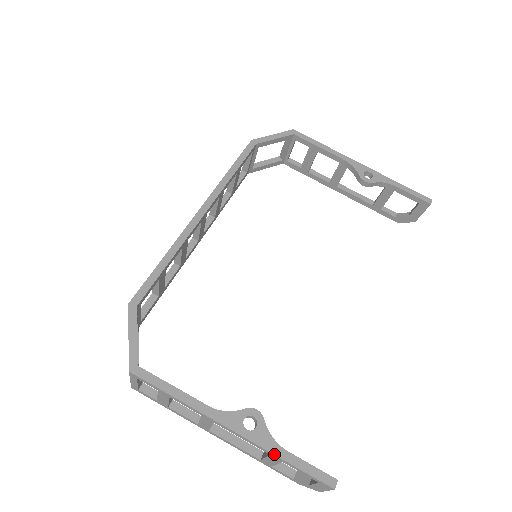
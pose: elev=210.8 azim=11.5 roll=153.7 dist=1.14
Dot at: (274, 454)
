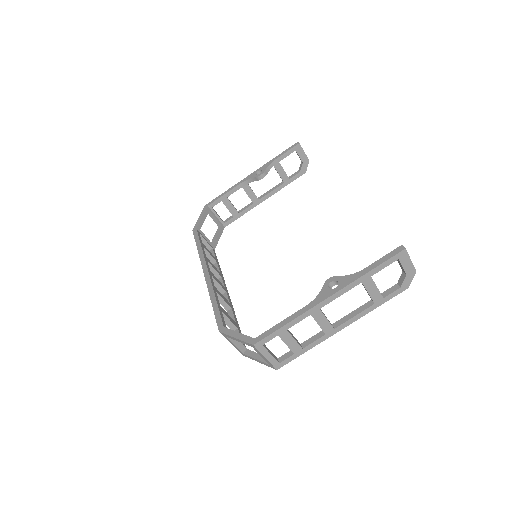
Dot at: (360, 277)
